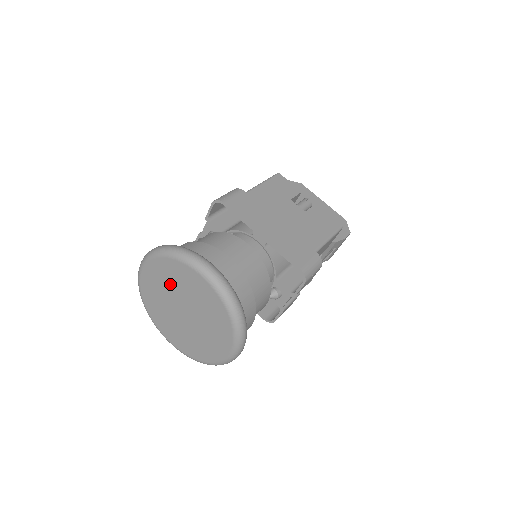
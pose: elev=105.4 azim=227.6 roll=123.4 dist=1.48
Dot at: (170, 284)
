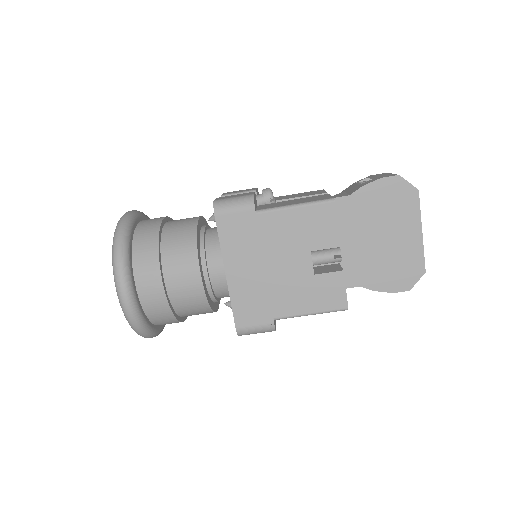
Dot at: occluded
